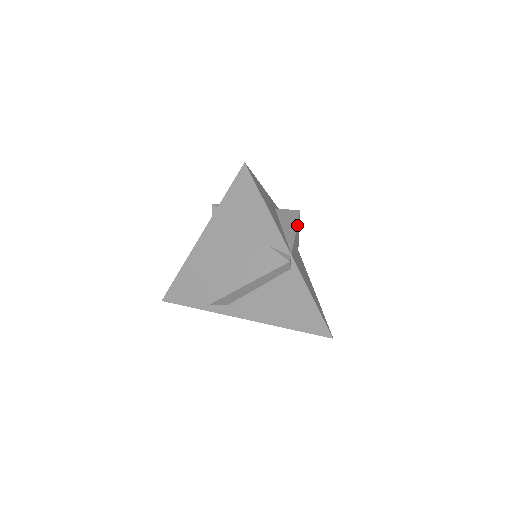
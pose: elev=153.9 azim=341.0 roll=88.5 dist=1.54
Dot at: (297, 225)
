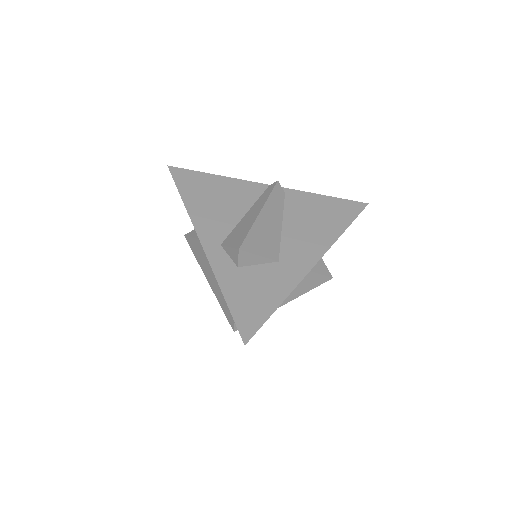
Dot at: (300, 295)
